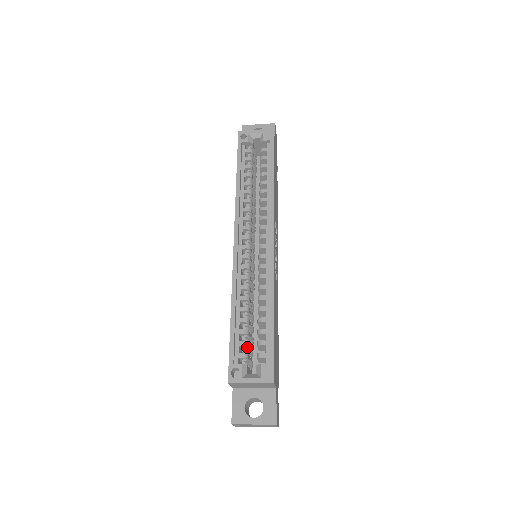
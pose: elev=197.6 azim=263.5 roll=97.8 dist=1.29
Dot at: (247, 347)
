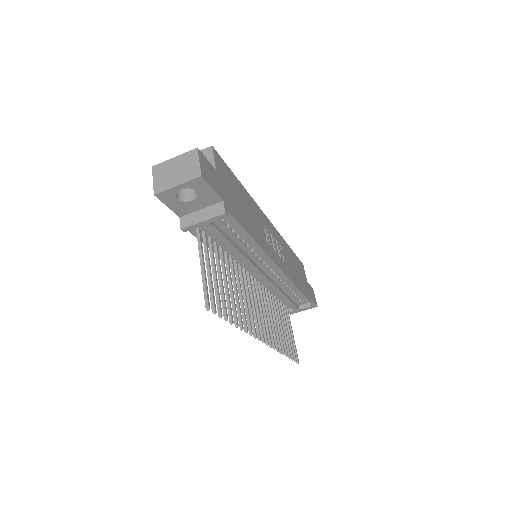
Dot at: occluded
